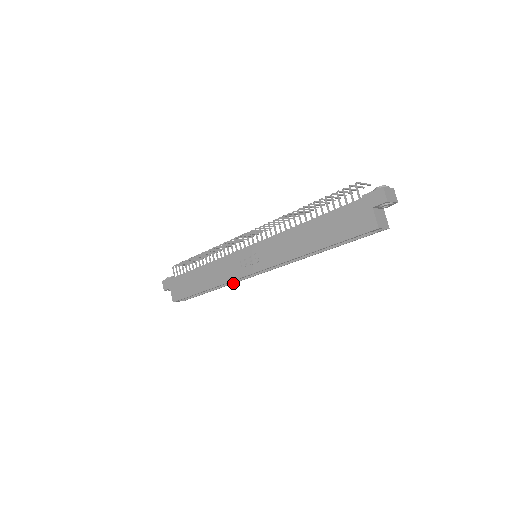
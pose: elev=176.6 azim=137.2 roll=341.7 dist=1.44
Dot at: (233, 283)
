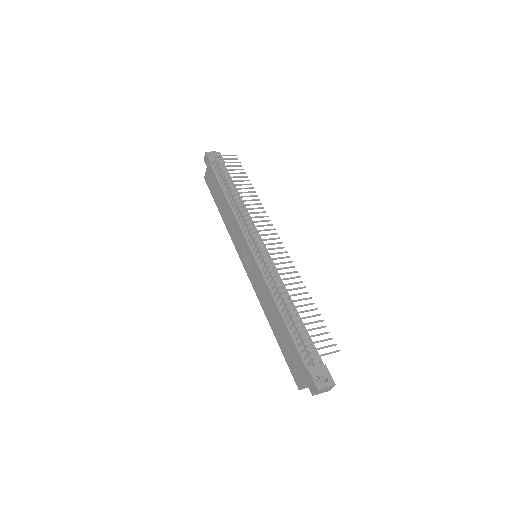
Dot at: occluded
